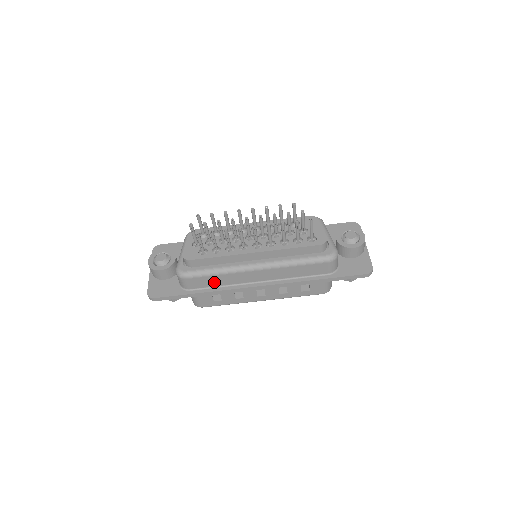
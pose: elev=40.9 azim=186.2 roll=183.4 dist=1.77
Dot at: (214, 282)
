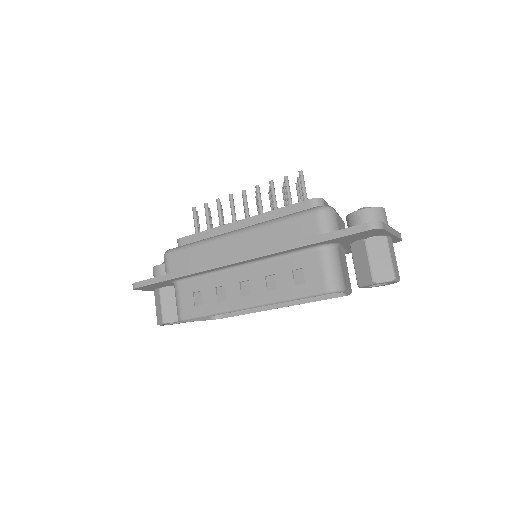
Dot at: (193, 260)
